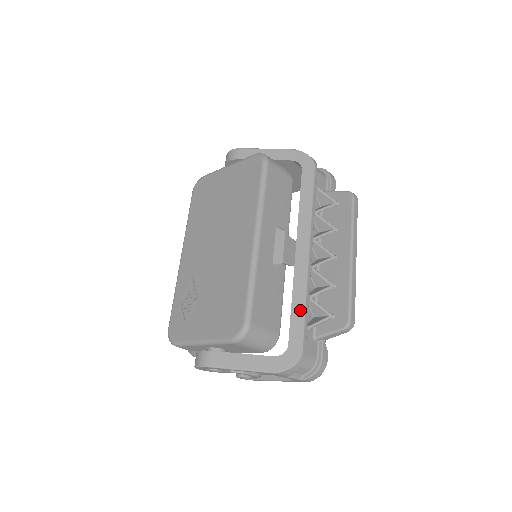
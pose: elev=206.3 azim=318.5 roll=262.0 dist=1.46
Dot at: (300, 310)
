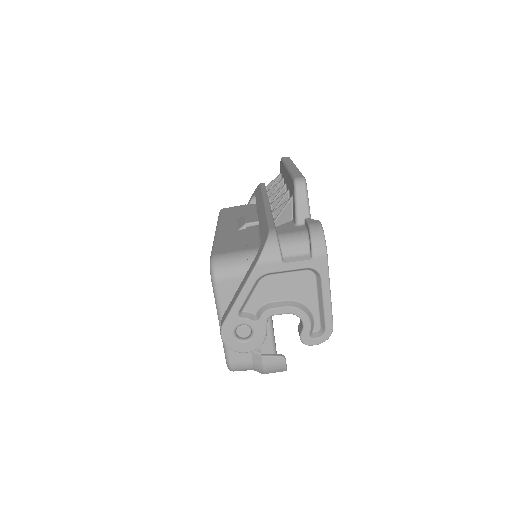
Dot at: (264, 222)
